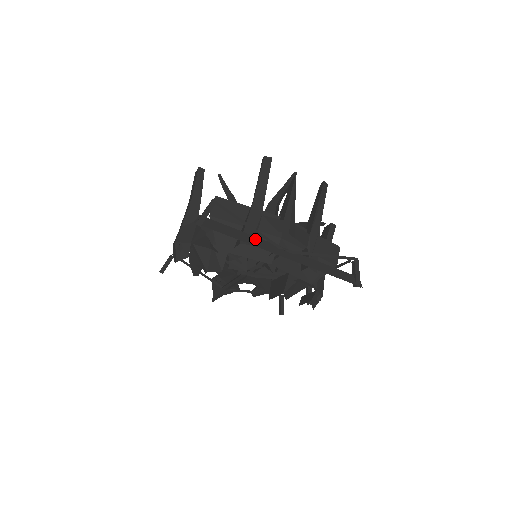
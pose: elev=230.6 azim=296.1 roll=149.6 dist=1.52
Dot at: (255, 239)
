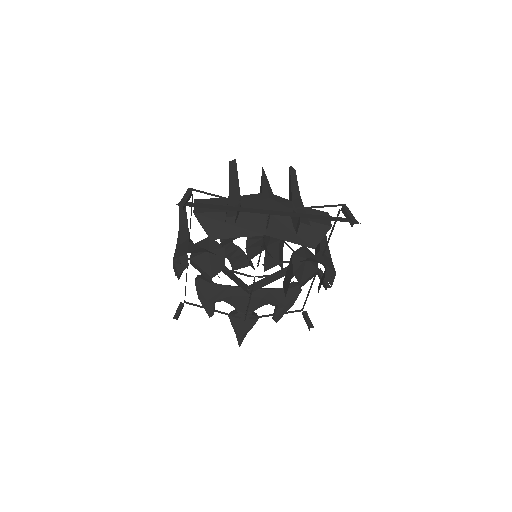
Dot at: (239, 208)
